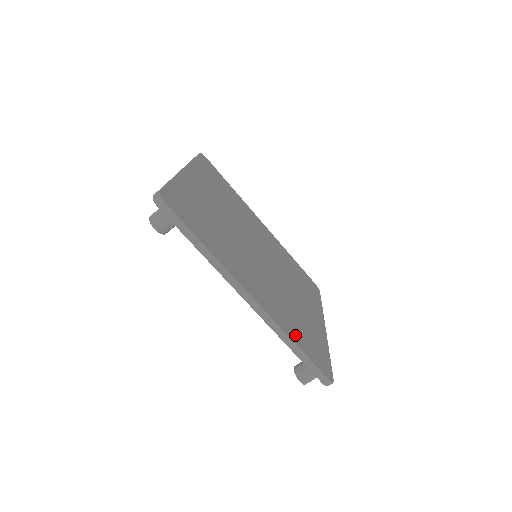
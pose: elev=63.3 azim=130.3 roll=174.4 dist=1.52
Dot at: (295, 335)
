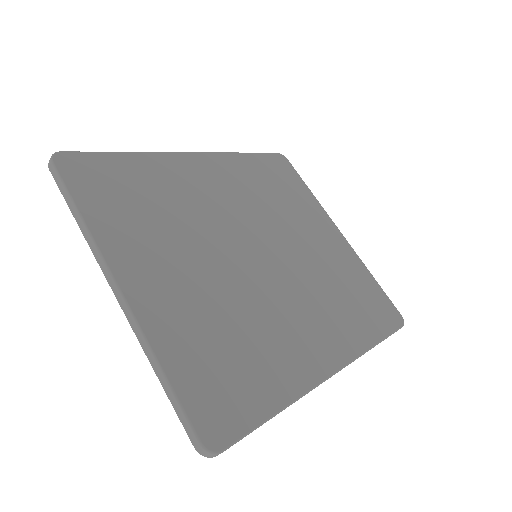
Dot at: (366, 329)
